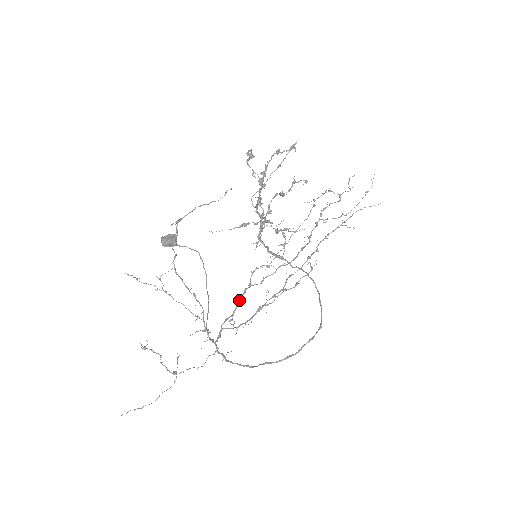
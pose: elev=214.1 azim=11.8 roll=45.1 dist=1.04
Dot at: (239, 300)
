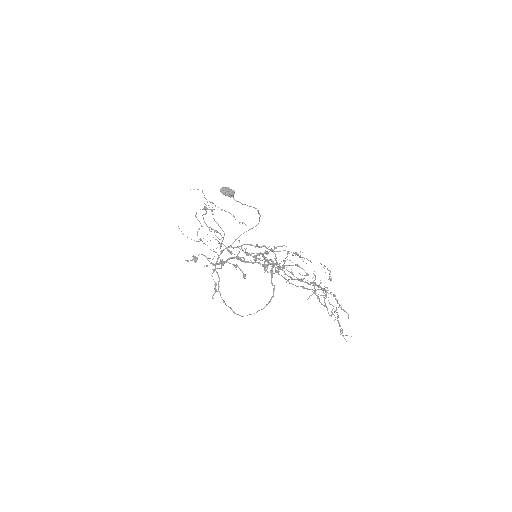
Dot at: occluded
